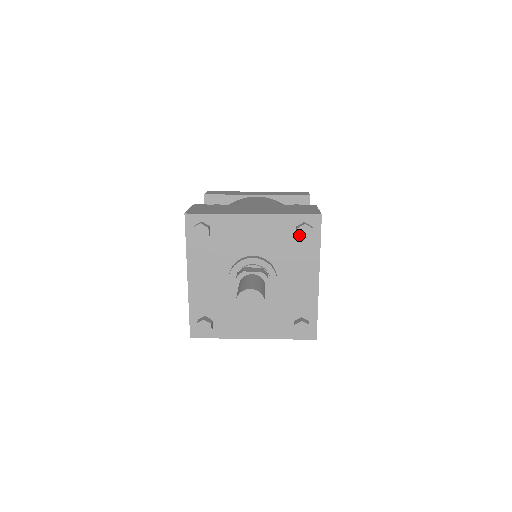
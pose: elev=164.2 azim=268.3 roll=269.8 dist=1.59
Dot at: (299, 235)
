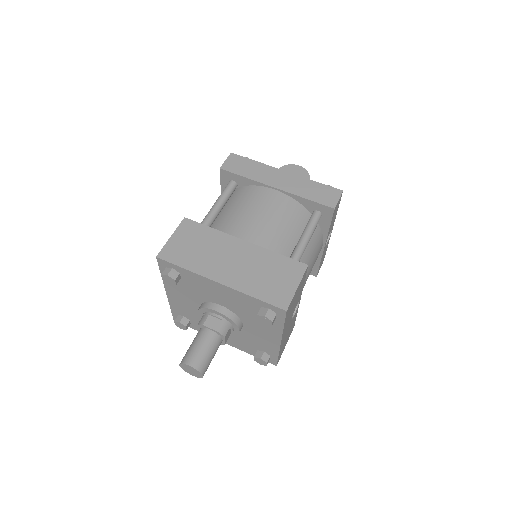
Dot at: (259, 319)
